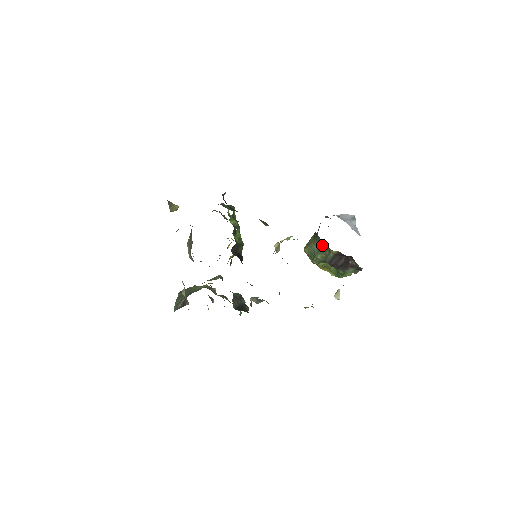
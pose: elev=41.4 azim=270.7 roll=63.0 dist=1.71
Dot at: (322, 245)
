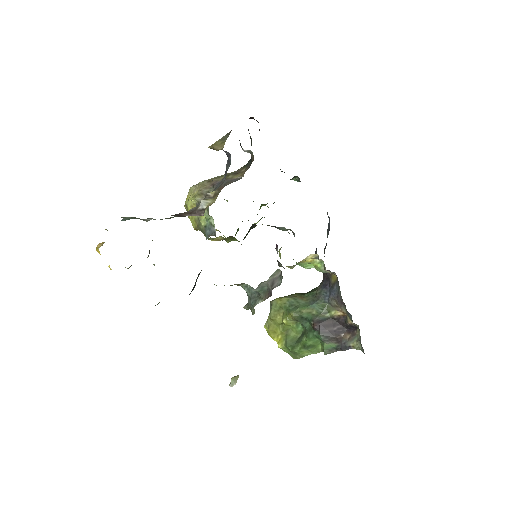
Dot at: (325, 300)
